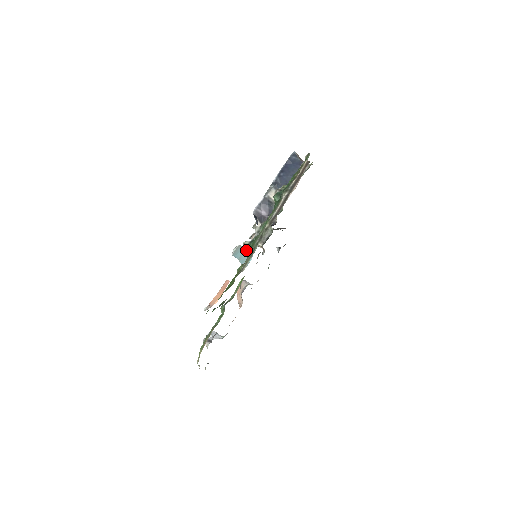
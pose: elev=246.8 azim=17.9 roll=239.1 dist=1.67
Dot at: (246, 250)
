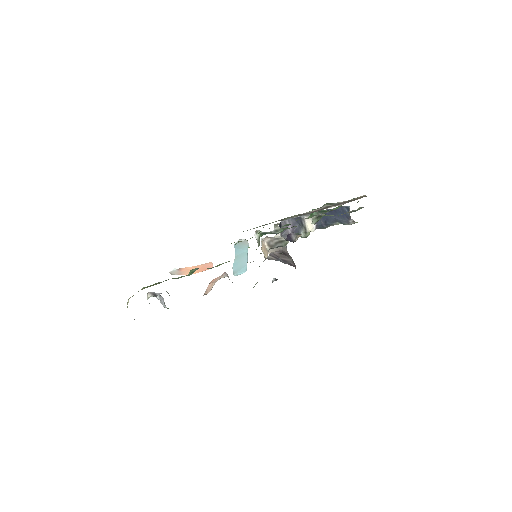
Dot at: (247, 256)
